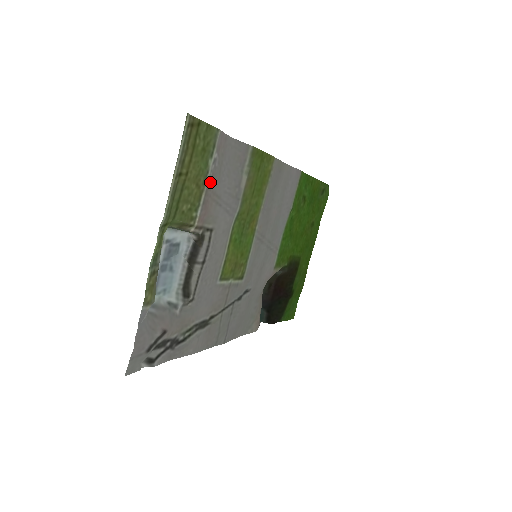
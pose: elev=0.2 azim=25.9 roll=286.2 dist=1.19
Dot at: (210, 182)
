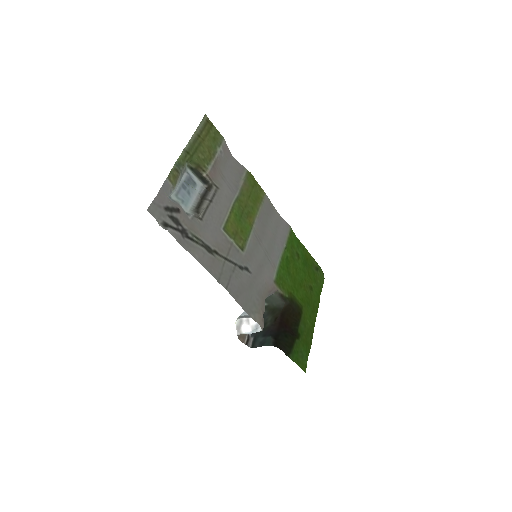
Dot at: (218, 160)
